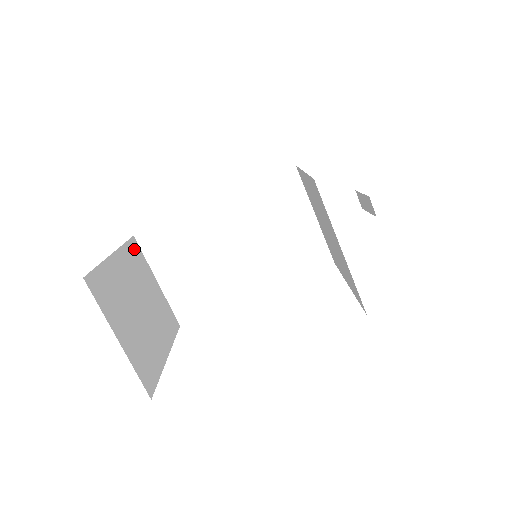
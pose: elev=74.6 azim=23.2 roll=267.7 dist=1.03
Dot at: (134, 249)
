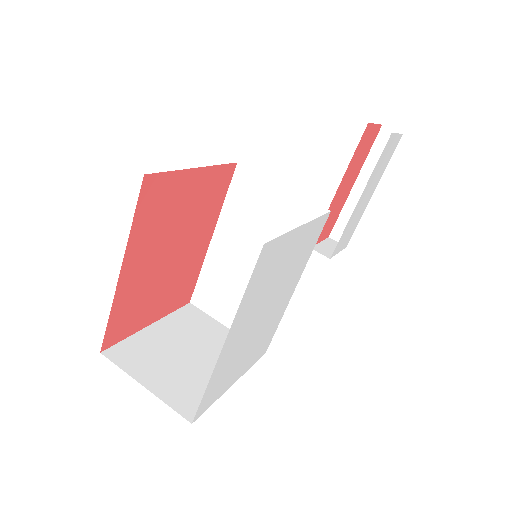
Dot at: (188, 312)
